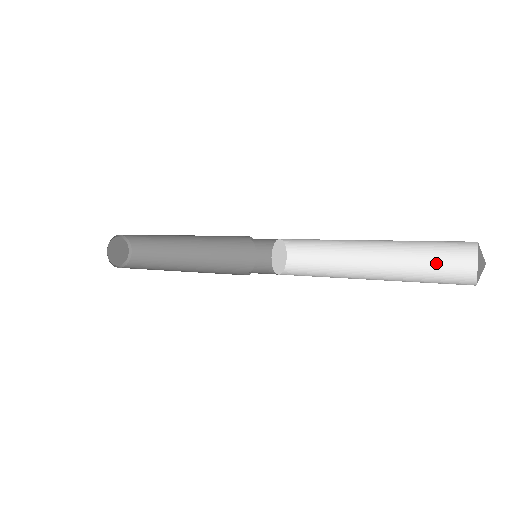
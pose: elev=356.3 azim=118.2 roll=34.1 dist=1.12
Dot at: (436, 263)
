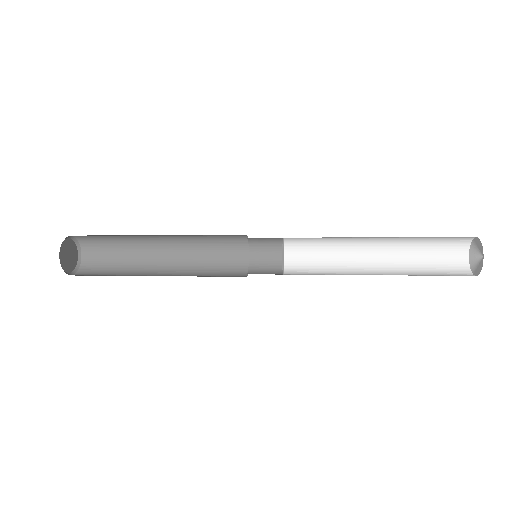
Dot at: (433, 256)
